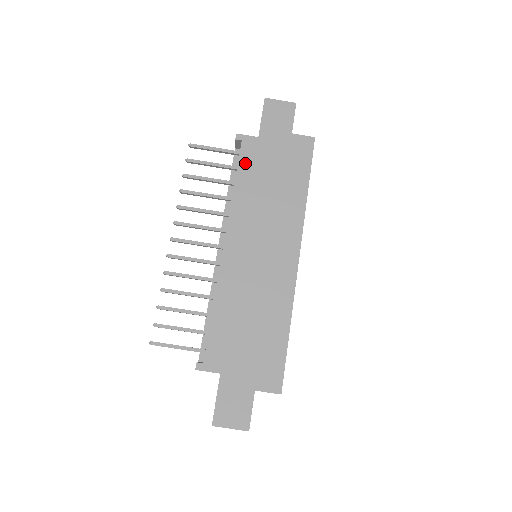
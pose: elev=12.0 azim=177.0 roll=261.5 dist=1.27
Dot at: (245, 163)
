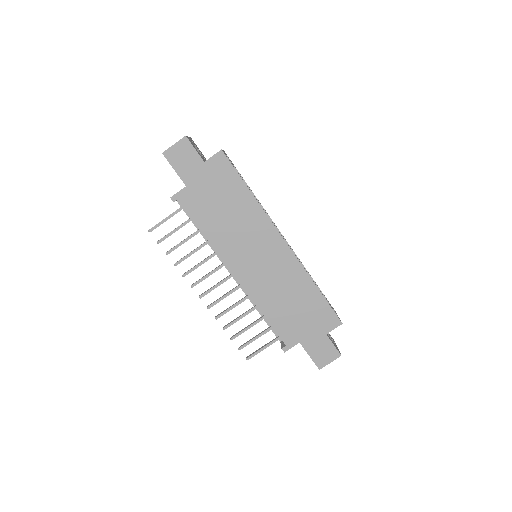
Dot at: (195, 212)
